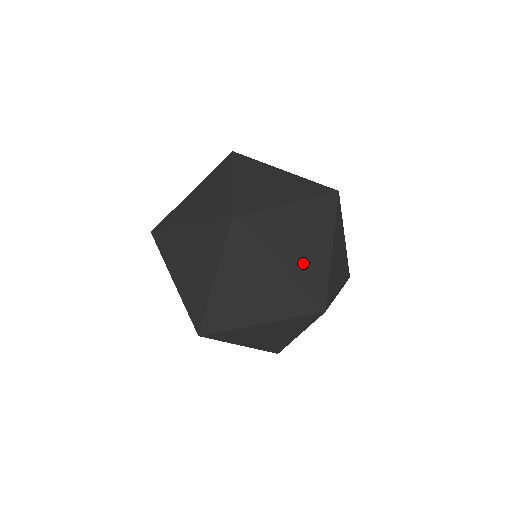
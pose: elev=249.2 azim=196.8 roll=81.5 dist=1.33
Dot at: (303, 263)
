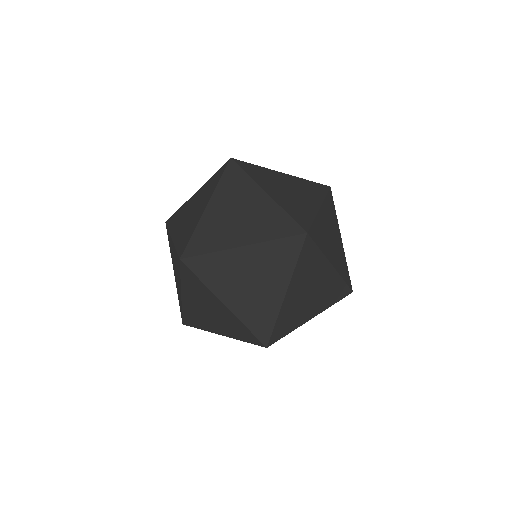
Dot at: (289, 201)
